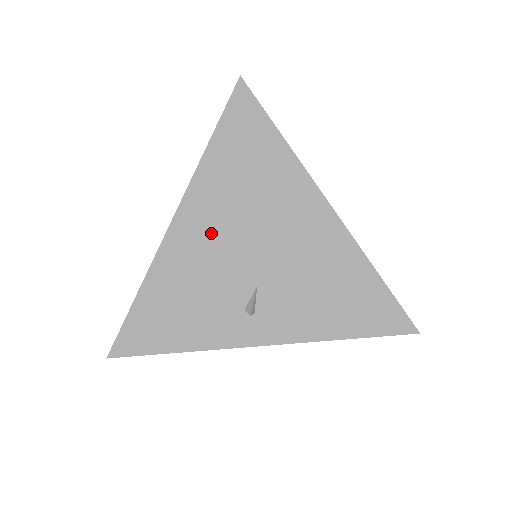
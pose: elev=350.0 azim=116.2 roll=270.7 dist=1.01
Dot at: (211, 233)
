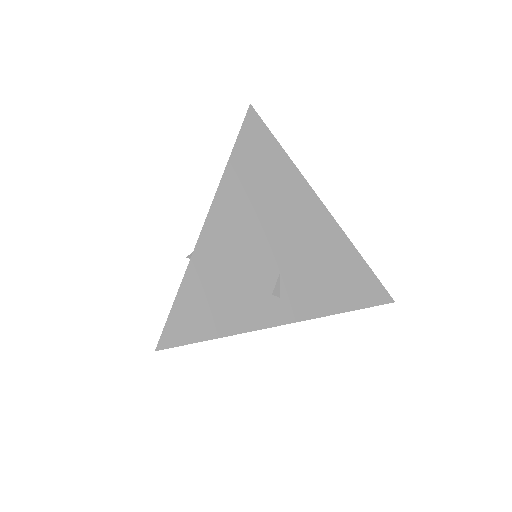
Dot at: (239, 230)
